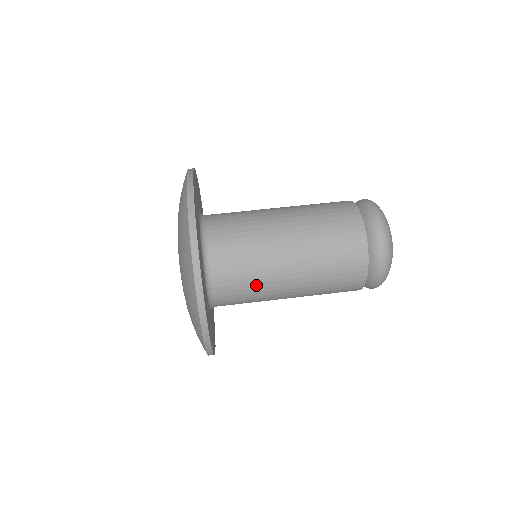
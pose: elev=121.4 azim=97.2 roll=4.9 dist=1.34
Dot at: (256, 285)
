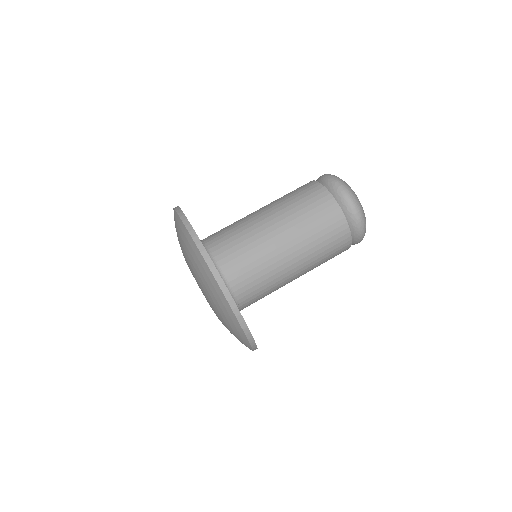
Dot at: (271, 287)
